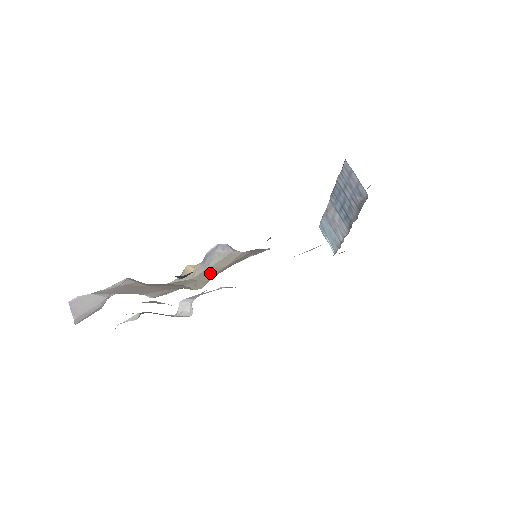
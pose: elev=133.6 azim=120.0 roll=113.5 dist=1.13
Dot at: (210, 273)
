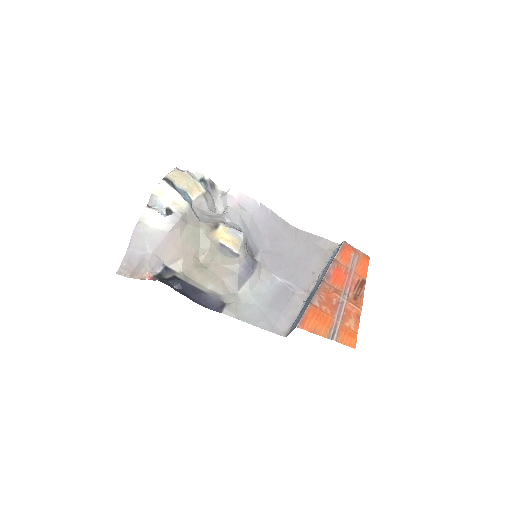
Dot at: (214, 258)
